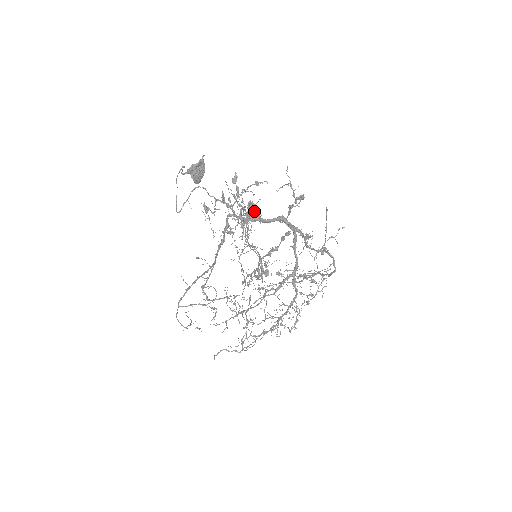
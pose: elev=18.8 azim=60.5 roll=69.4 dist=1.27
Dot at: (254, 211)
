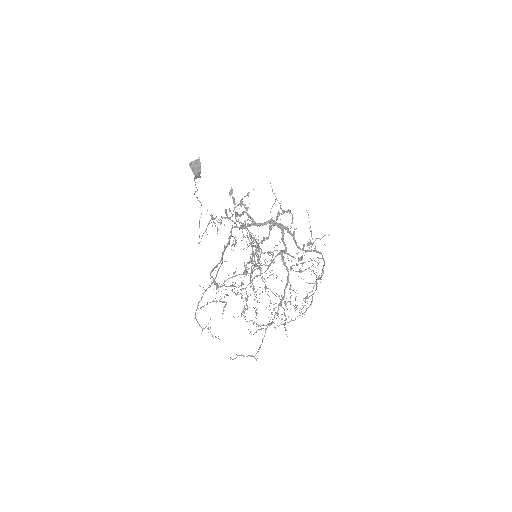
Dot at: (248, 214)
